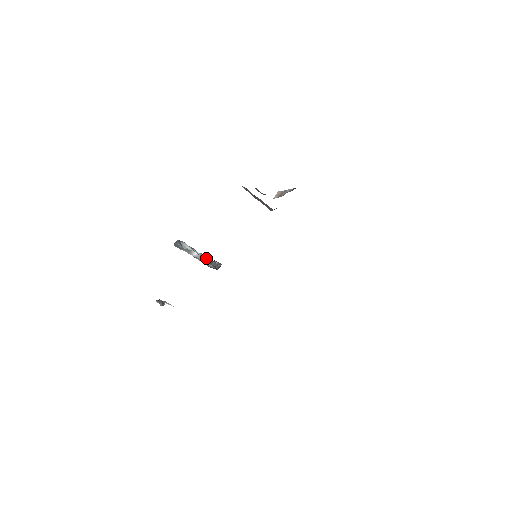
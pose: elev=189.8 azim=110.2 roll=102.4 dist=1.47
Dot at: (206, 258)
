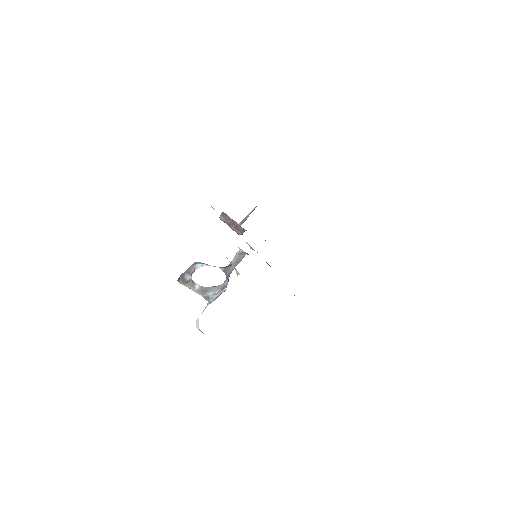
Dot at: (222, 267)
